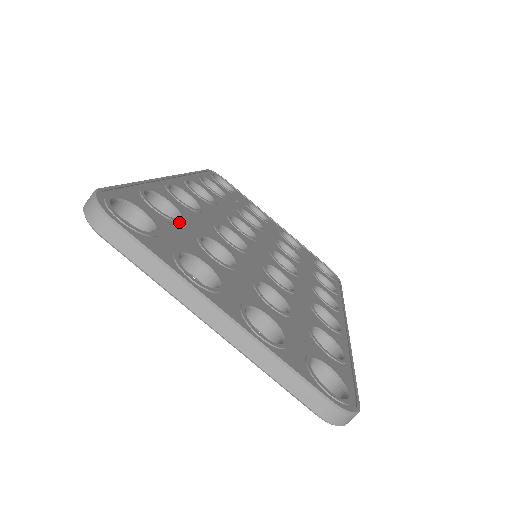
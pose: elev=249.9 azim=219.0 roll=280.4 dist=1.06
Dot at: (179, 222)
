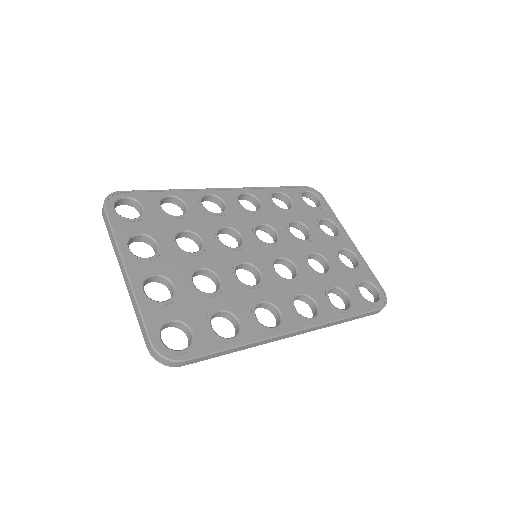
Dot at: (174, 218)
